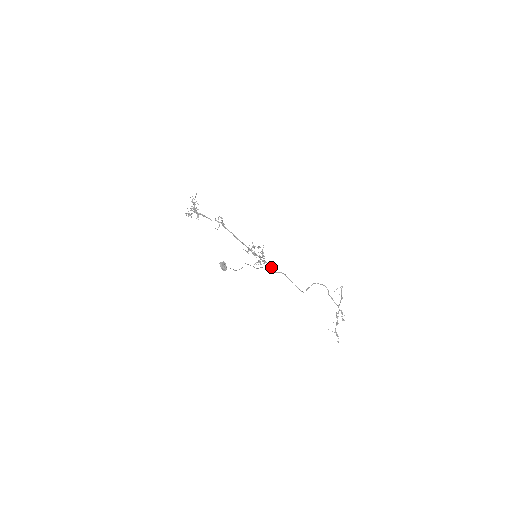
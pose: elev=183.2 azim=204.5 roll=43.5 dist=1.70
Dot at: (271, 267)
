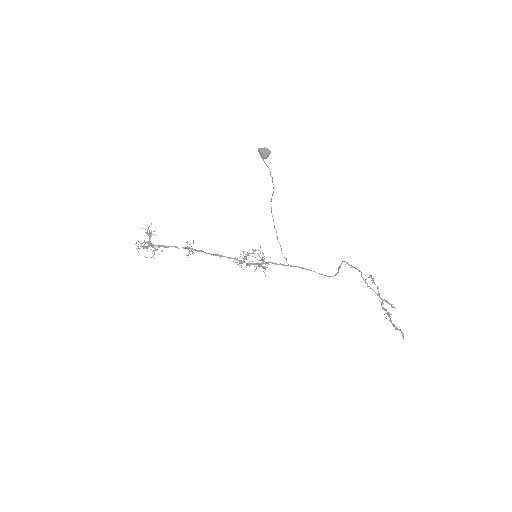
Dot at: (280, 263)
